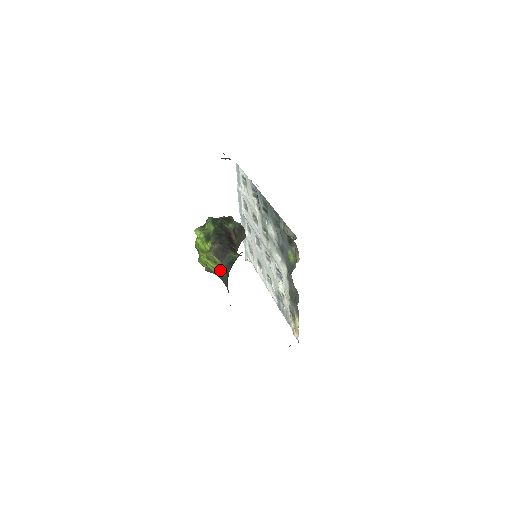
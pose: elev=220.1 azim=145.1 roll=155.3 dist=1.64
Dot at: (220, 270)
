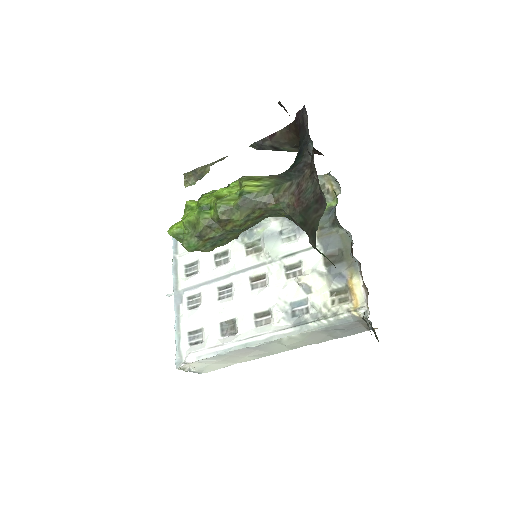
Dot at: (271, 181)
